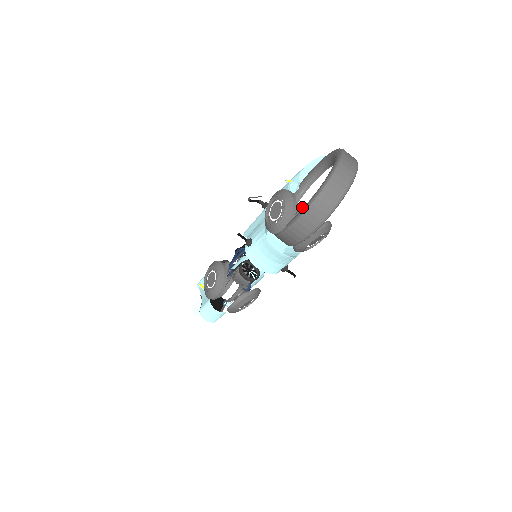
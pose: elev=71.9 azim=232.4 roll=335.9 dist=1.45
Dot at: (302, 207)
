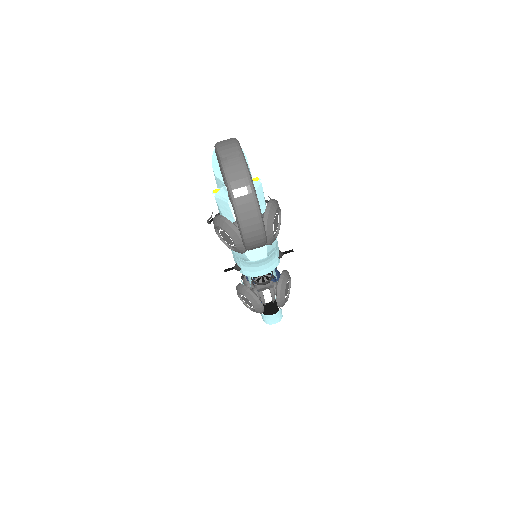
Dot at: occluded
